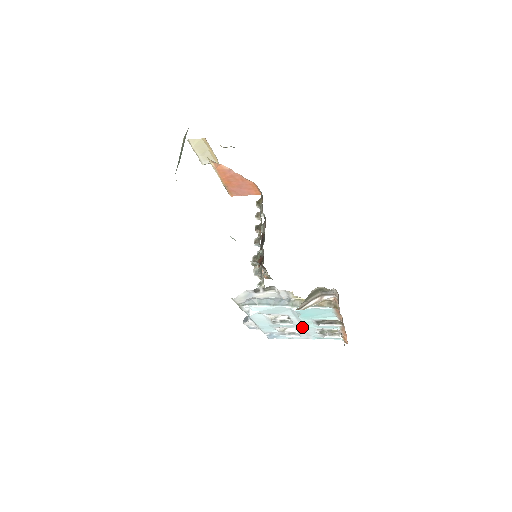
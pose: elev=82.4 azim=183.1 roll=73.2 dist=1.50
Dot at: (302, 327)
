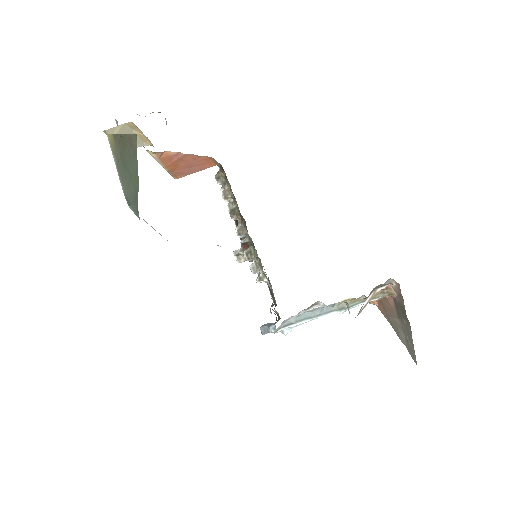
Dot at: occluded
